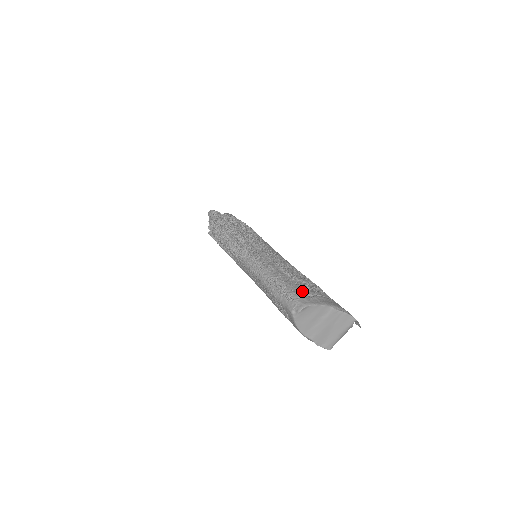
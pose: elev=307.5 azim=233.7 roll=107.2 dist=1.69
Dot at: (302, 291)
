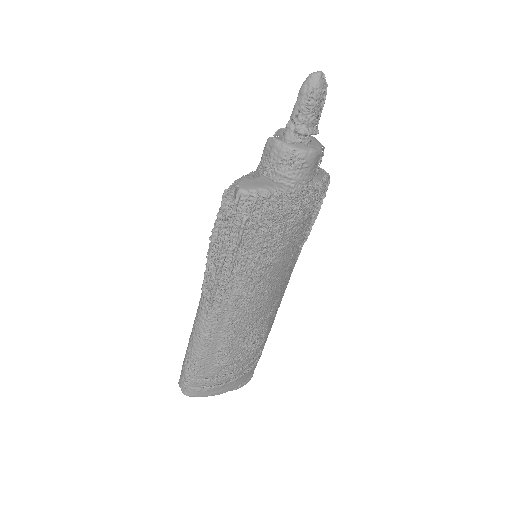
Dot at: (207, 381)
